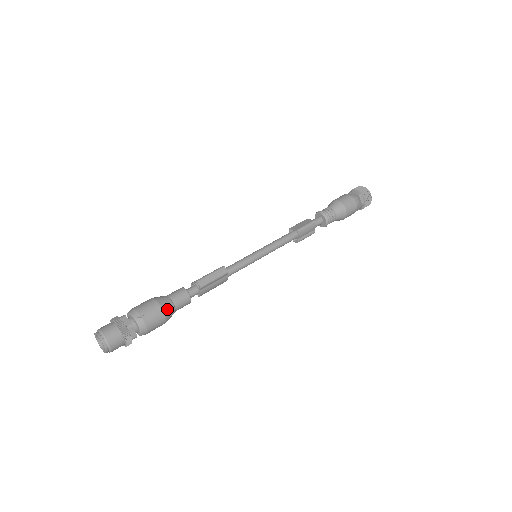
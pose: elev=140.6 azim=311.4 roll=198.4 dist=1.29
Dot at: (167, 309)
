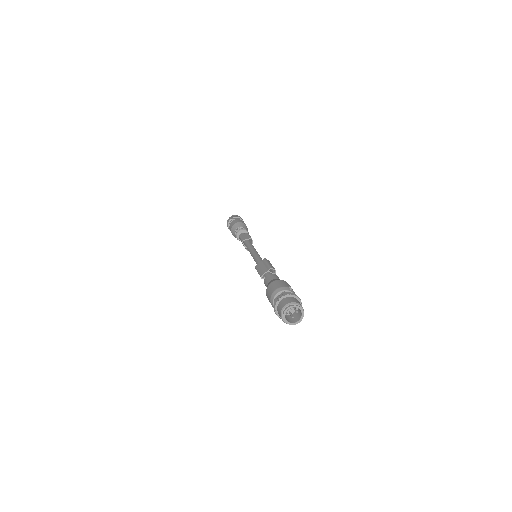
Dot at: occluded
